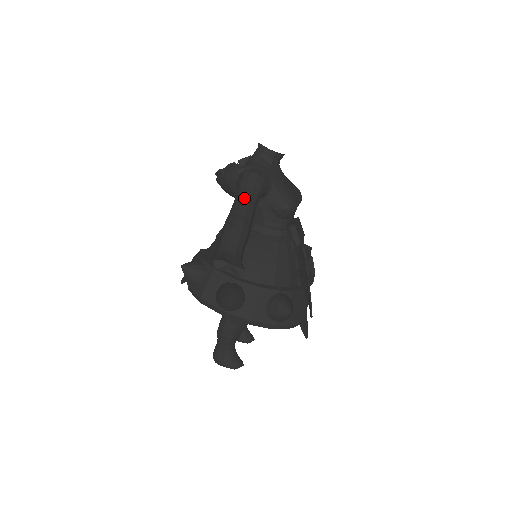
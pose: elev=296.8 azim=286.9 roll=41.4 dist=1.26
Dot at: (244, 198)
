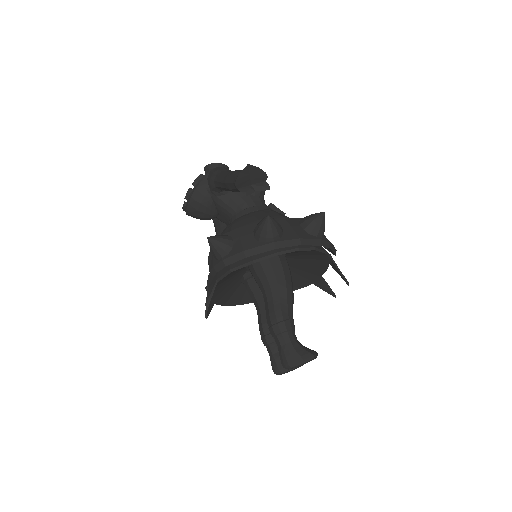
Dot at: (225, 171)
